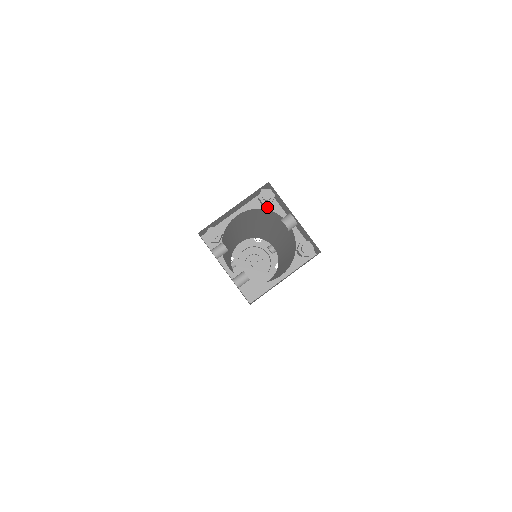
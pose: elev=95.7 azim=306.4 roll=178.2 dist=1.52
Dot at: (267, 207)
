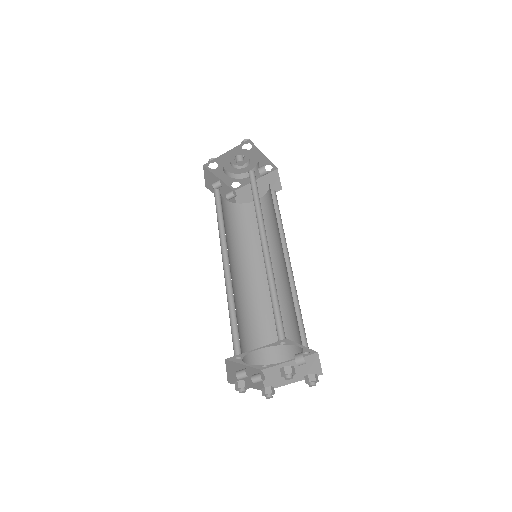
Dot at: (284, 344)
